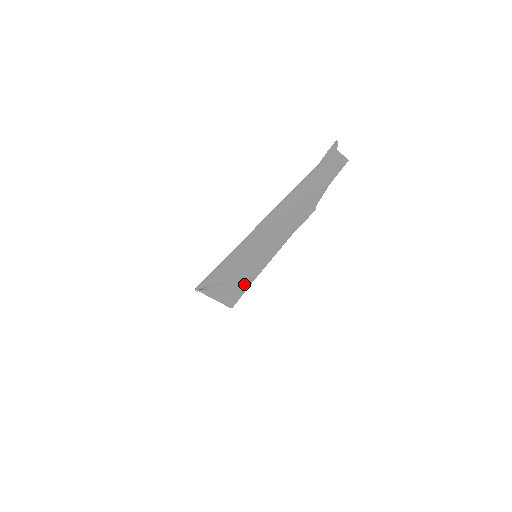
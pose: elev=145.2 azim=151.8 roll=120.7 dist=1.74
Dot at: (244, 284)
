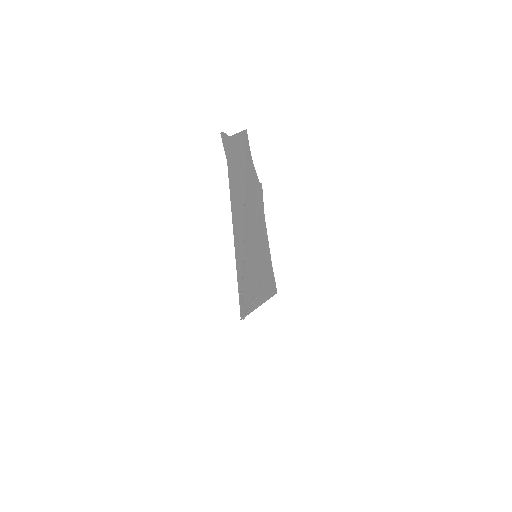
Dot at: (268, 275)
